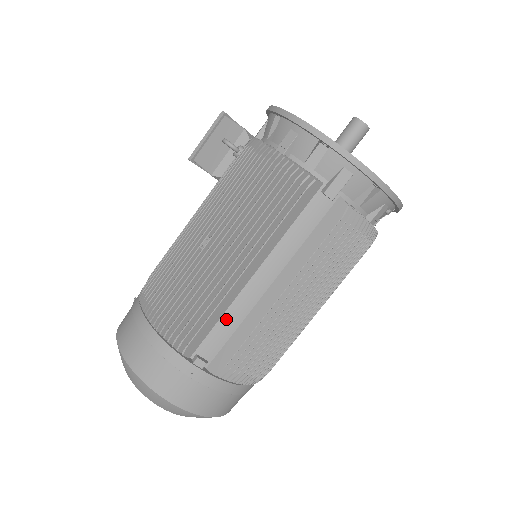
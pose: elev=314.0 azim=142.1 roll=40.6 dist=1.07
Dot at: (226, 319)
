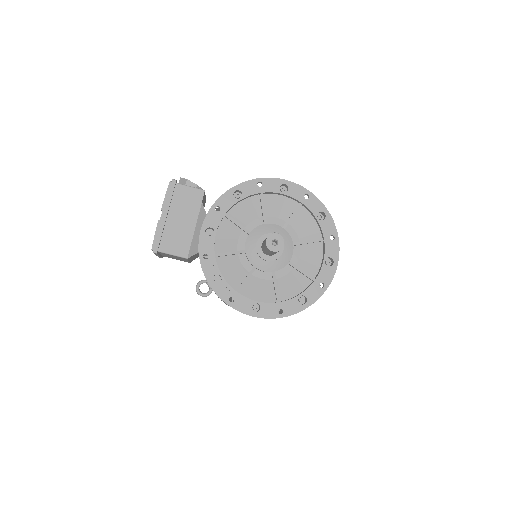
Dot at: occluded
